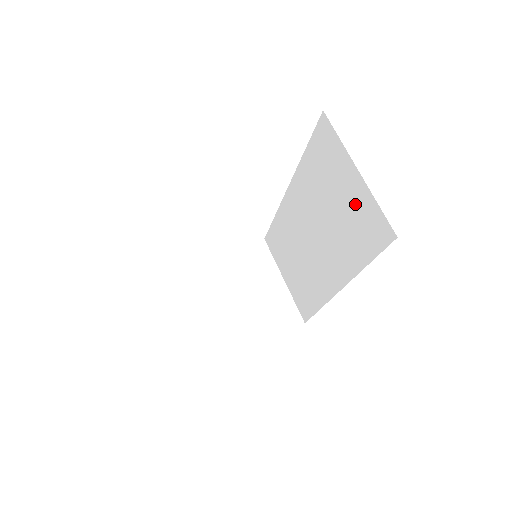
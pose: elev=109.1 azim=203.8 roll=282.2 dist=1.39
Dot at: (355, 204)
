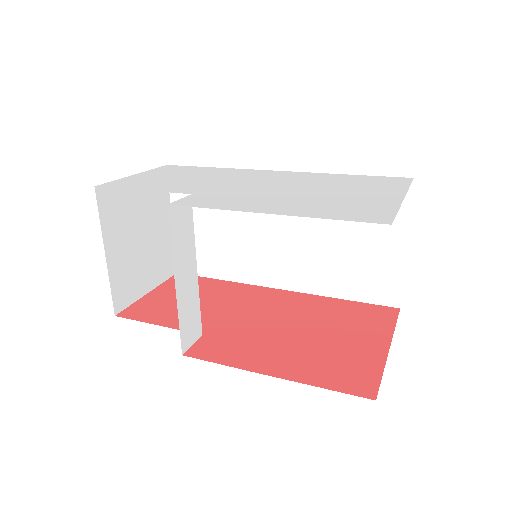
Dot at: (376, 260)
